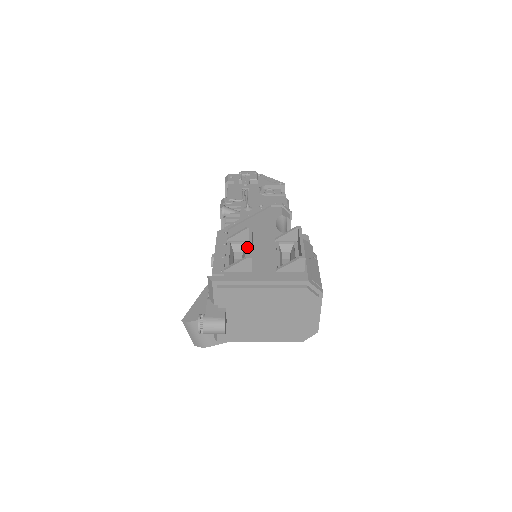
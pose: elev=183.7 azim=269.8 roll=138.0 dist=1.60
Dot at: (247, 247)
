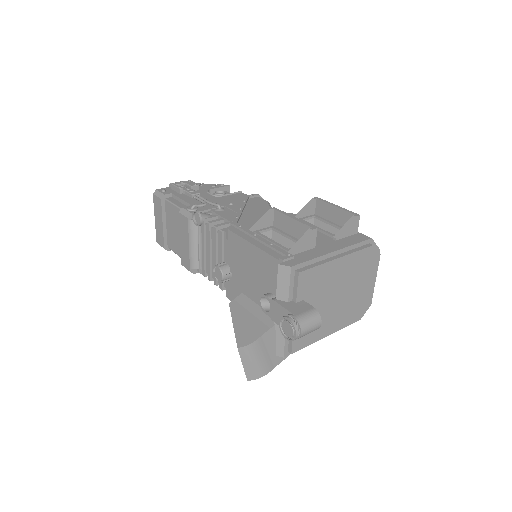
Dot at: (281, 230)
